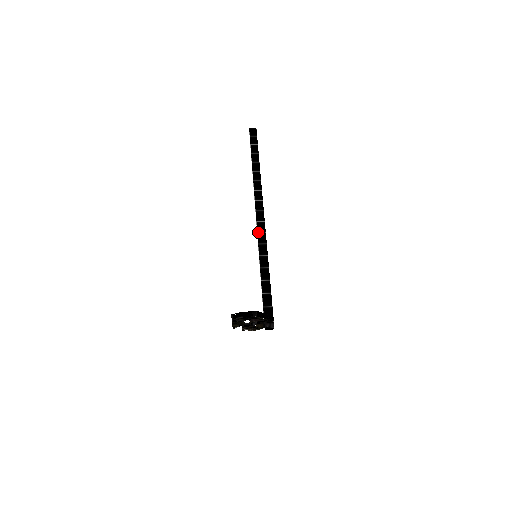
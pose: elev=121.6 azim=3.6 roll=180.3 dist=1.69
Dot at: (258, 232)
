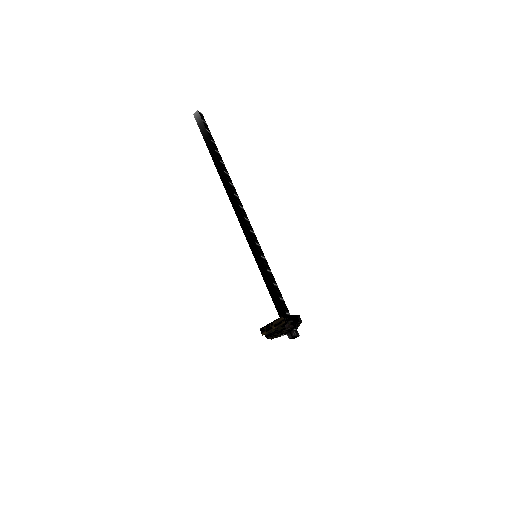
Dot at: (250, 230)
